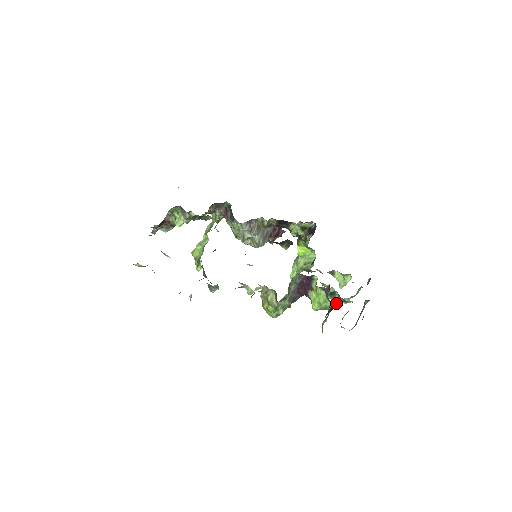
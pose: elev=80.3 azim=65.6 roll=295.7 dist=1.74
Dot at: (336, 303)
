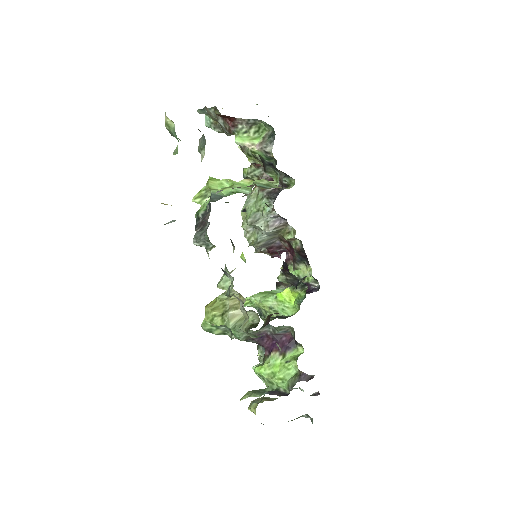
Dot at: occluded
